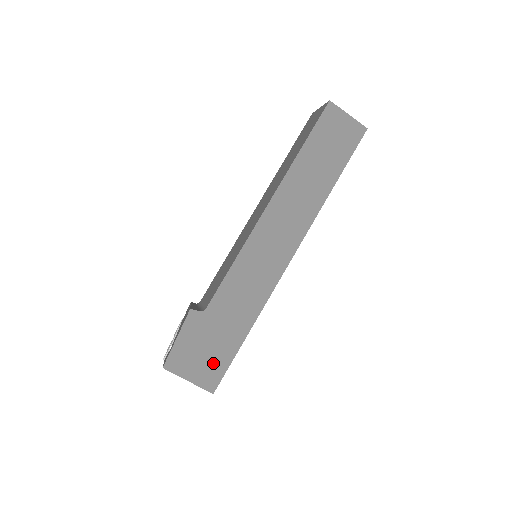
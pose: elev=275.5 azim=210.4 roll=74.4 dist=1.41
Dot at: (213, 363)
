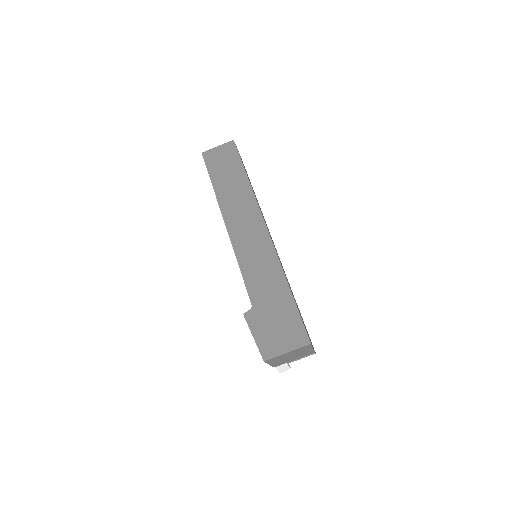
Dot at: (290, 327)
